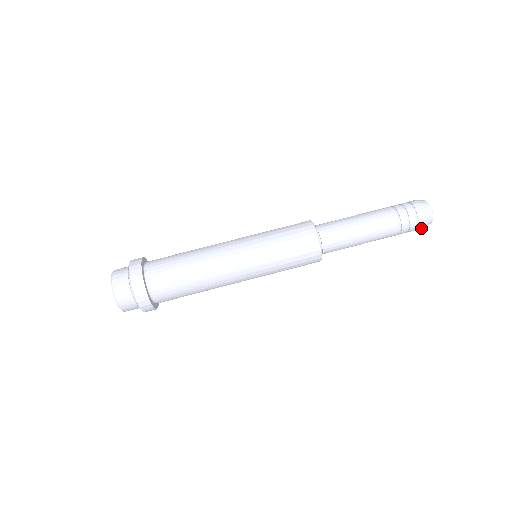
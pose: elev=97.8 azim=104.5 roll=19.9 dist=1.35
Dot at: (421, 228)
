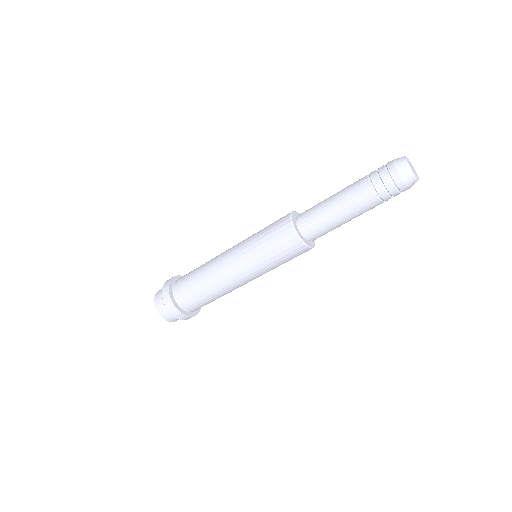
Dot at: occluded
